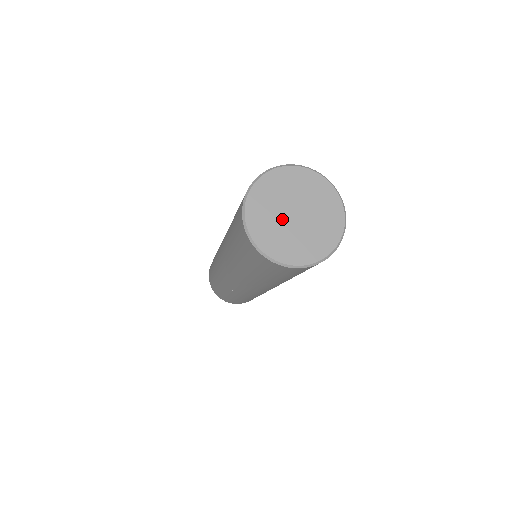
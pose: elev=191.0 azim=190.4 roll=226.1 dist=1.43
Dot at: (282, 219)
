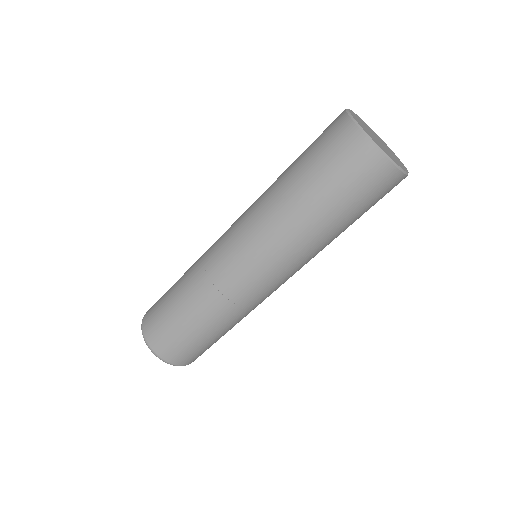
Dot at: (370, 131)
